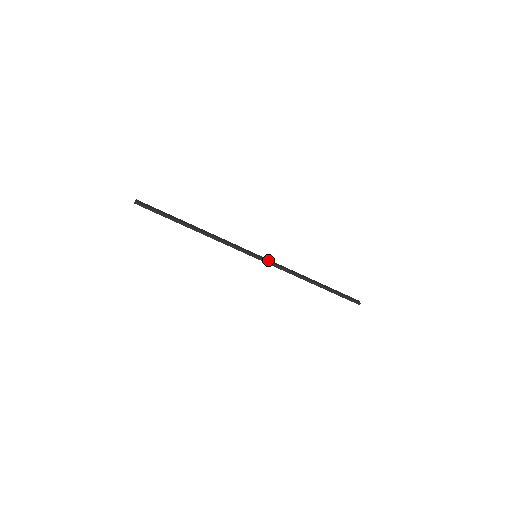
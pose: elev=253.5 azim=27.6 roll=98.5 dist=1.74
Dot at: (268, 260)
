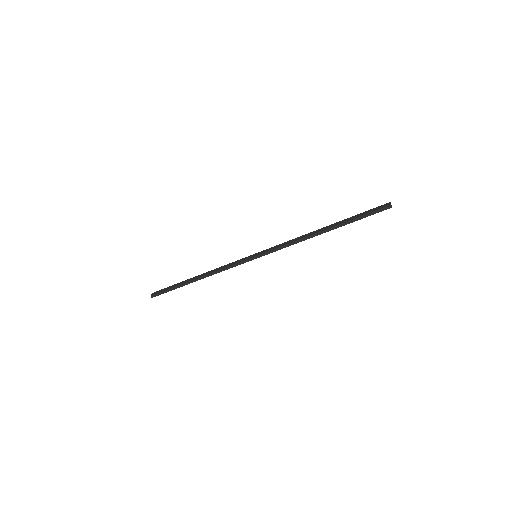
Dot at: (268, 250)
